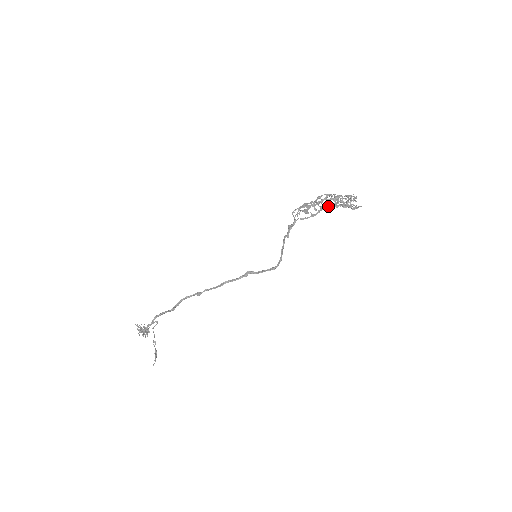
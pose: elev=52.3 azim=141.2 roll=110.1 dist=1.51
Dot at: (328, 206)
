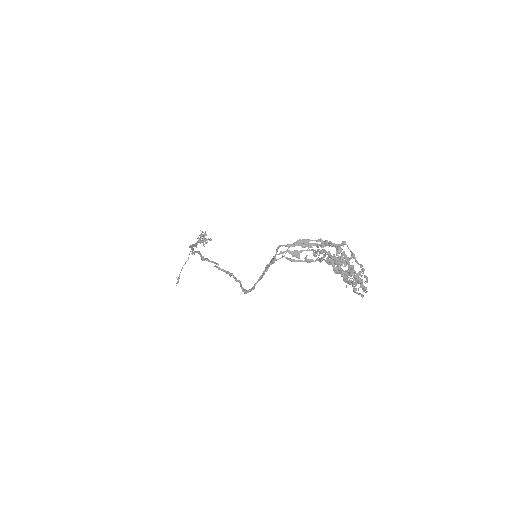
Dot at: (329, 262)
